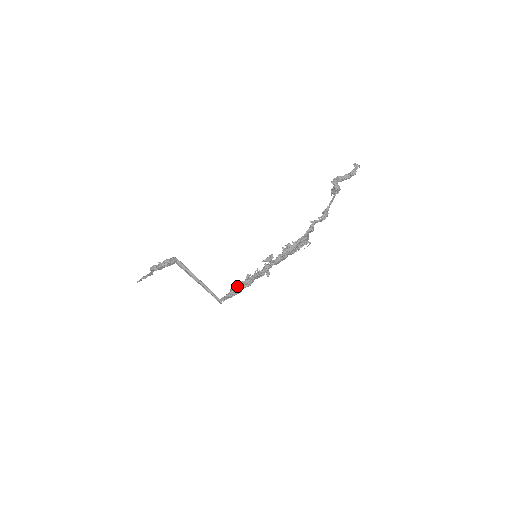
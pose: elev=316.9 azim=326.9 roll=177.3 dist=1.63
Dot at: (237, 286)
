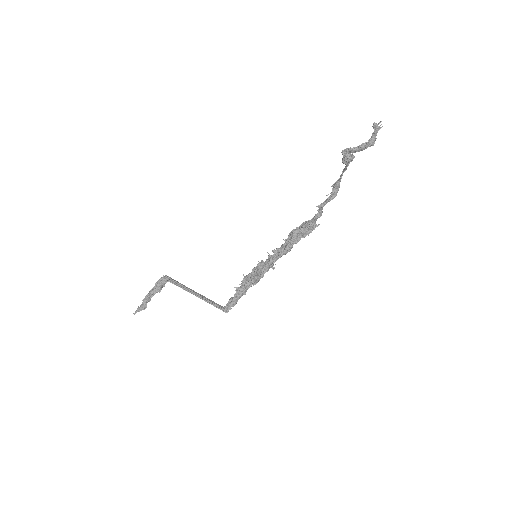
Dot at: (240, 290)
